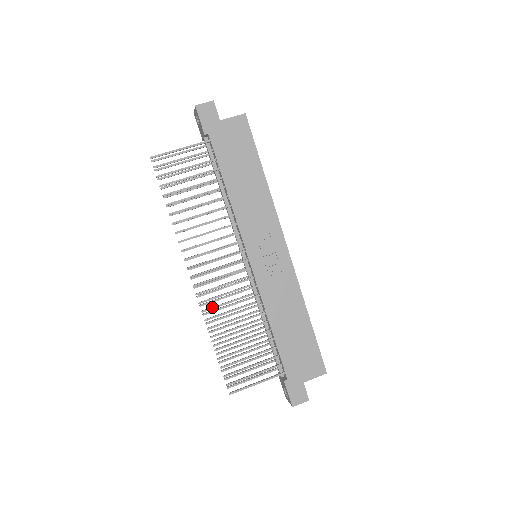
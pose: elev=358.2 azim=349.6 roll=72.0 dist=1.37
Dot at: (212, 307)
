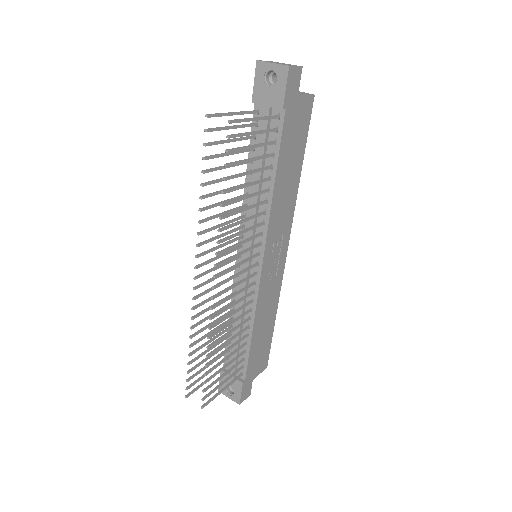
Dot at: (202, 312)
